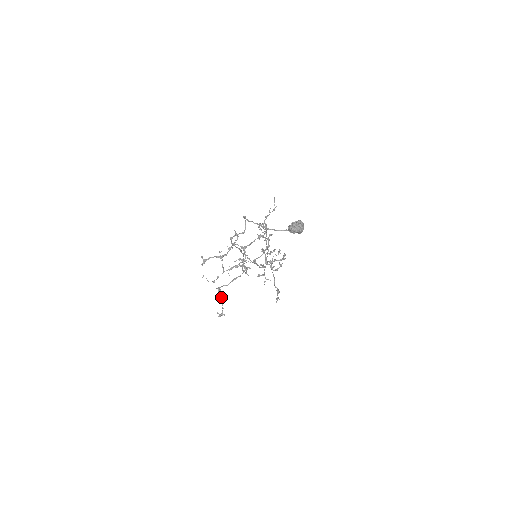
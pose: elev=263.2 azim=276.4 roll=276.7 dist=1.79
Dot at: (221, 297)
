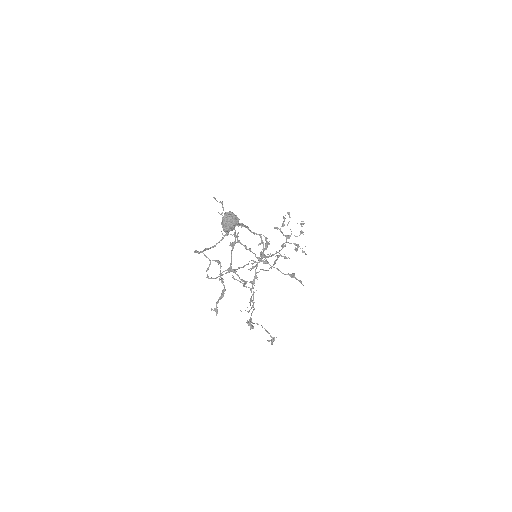
Dot at: occluded
